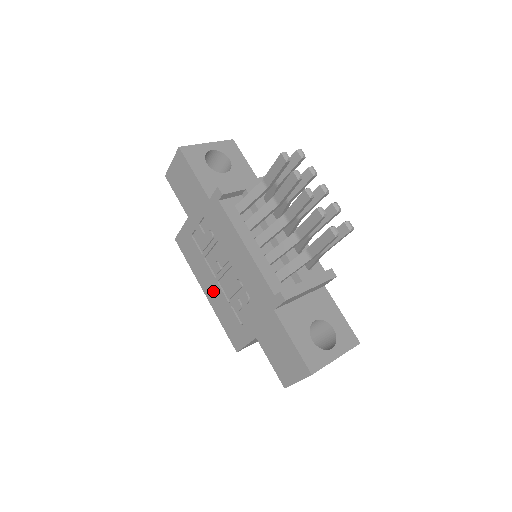
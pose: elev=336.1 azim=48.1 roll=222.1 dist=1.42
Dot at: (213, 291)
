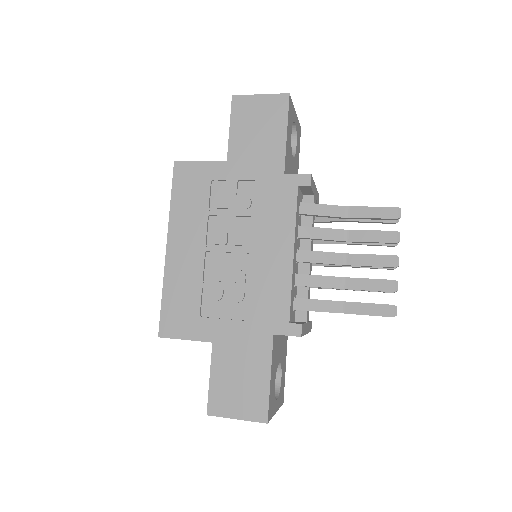
Dot at: (187, 255)
